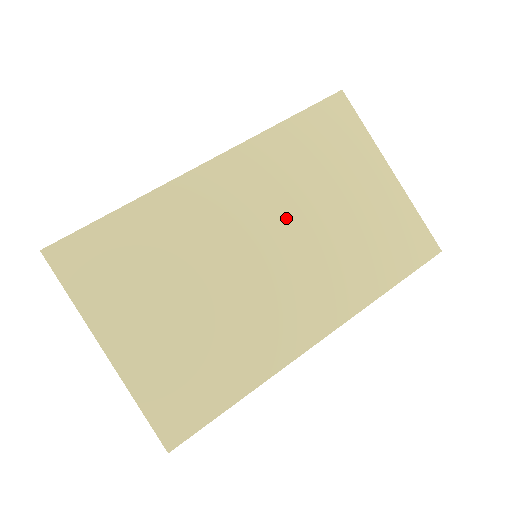
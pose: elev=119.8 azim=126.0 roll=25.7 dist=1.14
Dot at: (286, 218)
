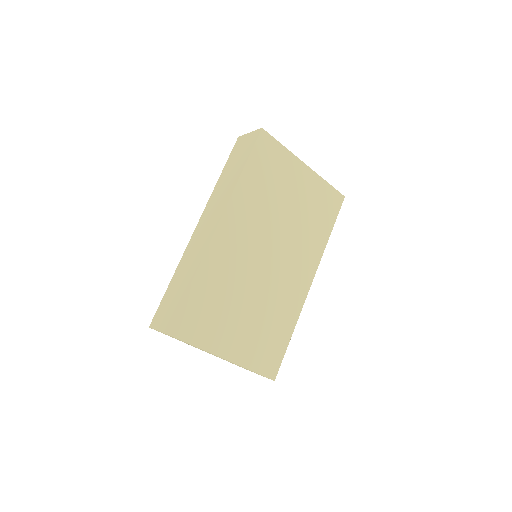
Dot at: (270, 231)
